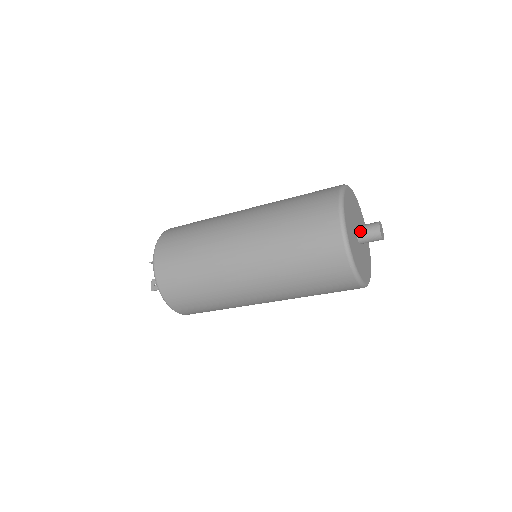
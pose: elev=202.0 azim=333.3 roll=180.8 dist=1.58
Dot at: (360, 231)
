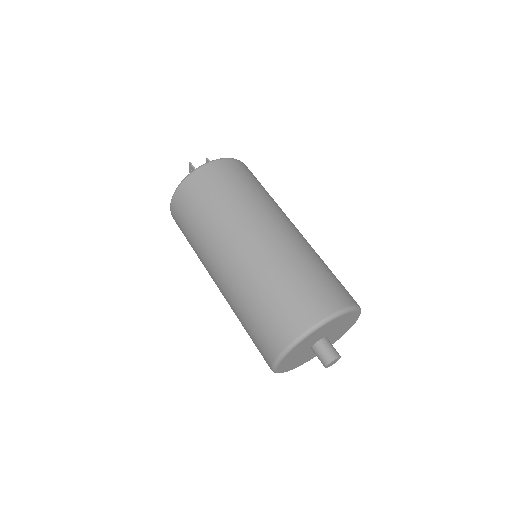
Dot at: (314, 351)
